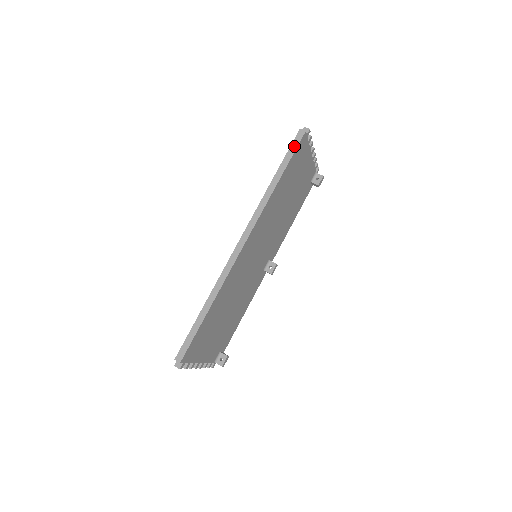
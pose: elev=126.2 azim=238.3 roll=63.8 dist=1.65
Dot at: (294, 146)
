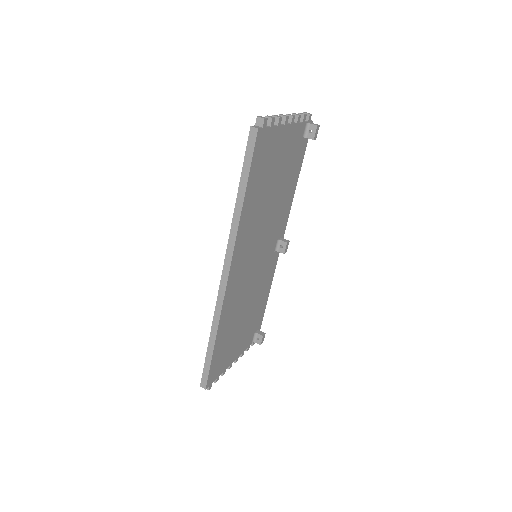
Dot at: (249, 152)
